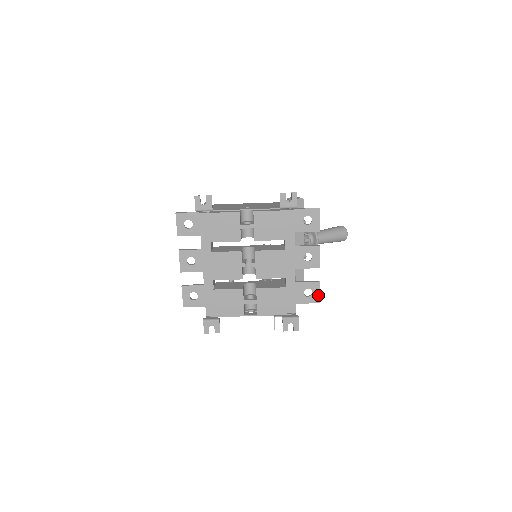
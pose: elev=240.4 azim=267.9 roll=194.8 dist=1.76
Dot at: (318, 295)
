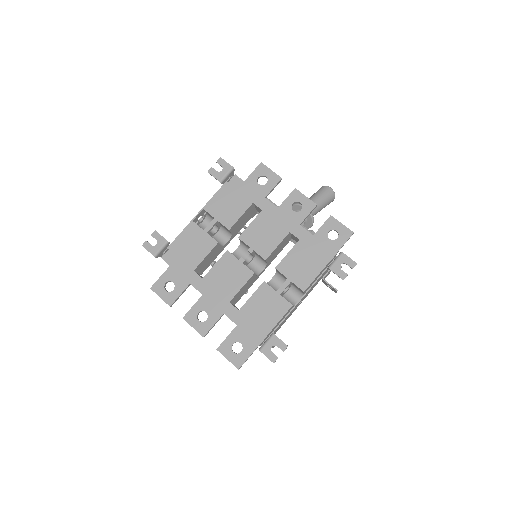
Dot at: (344, 227)
